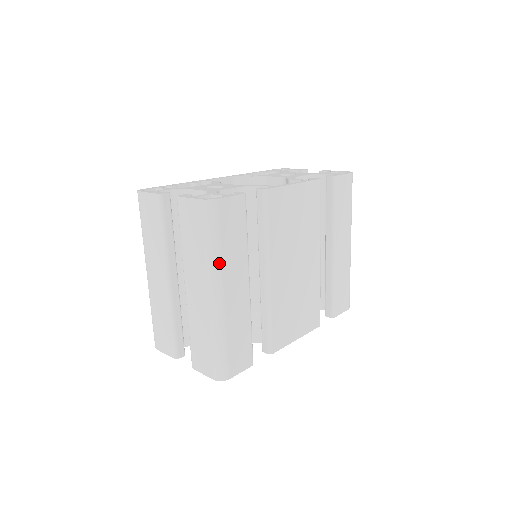
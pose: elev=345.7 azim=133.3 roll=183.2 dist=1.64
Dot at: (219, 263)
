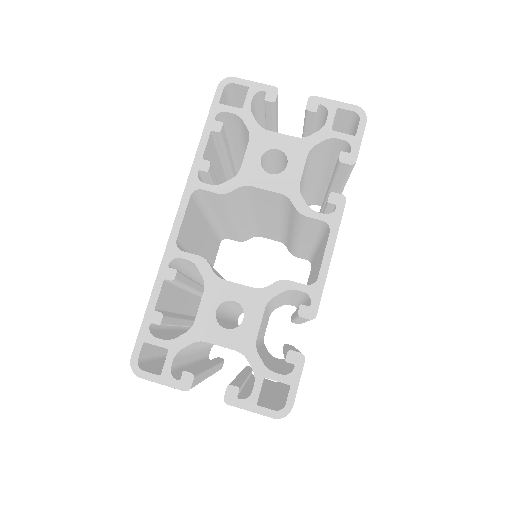
Dot at: occluded
